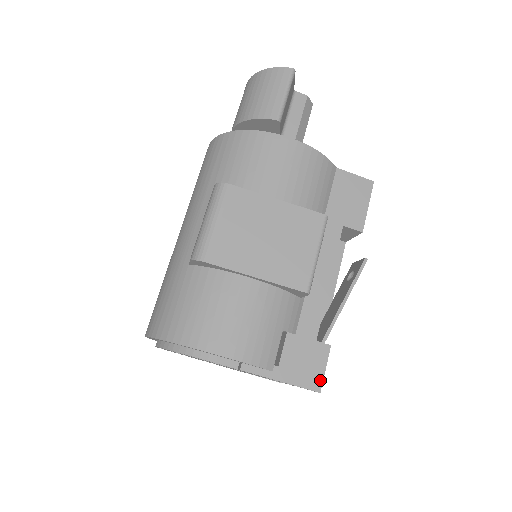
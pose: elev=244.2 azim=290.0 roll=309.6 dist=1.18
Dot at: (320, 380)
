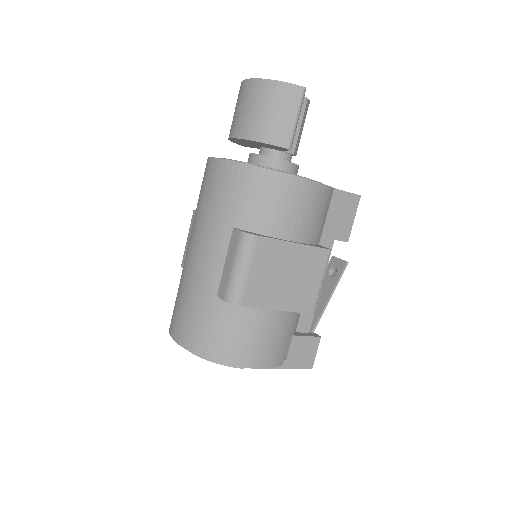
Dot at: (312, 361)
